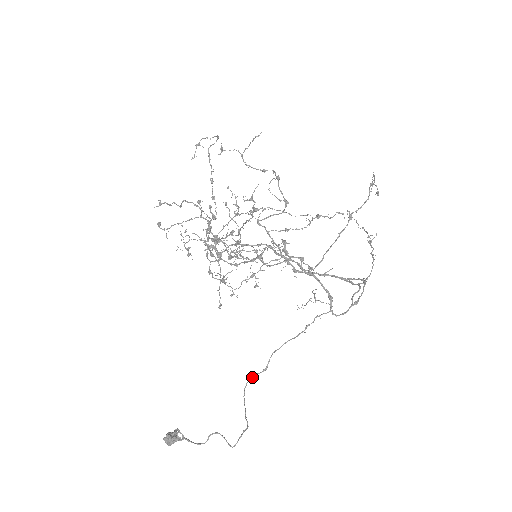
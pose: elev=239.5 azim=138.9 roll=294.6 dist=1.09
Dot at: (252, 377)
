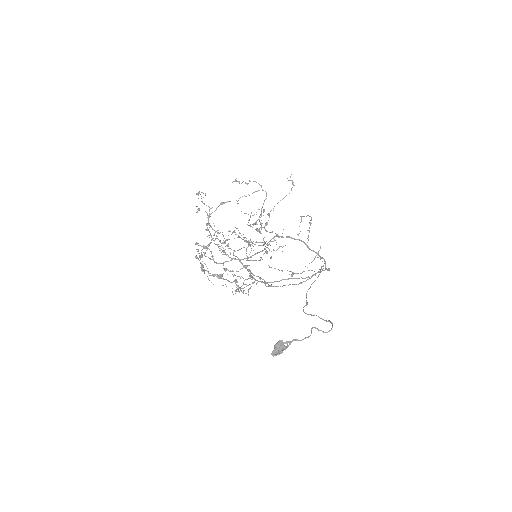
Dot at: (304, 306)
